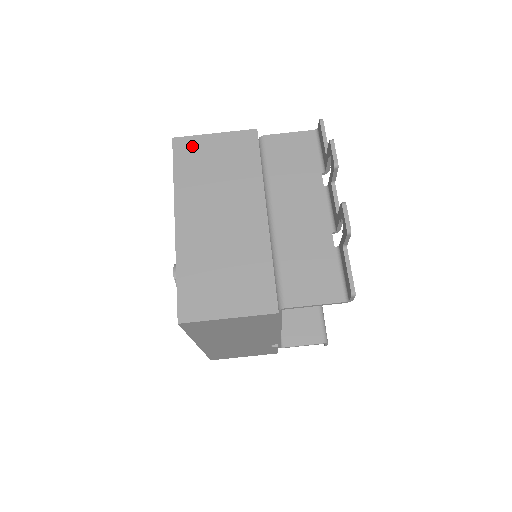
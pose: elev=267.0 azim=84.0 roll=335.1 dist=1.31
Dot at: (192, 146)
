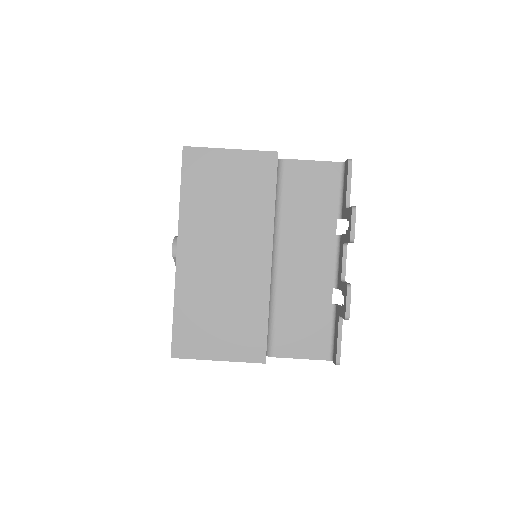
Dot at: (204, 161)
